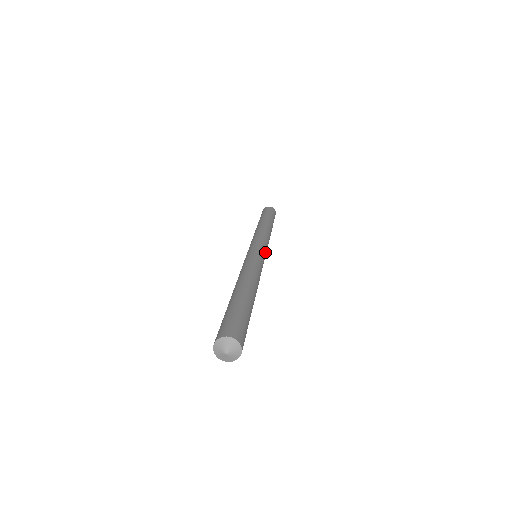
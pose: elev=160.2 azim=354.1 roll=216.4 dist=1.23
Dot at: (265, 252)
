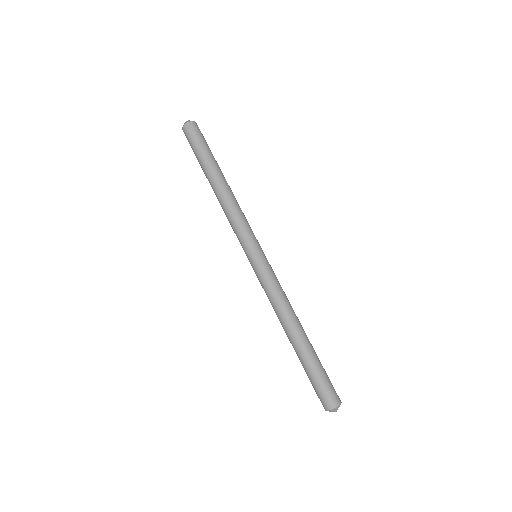
Dot at: (257, 248)
